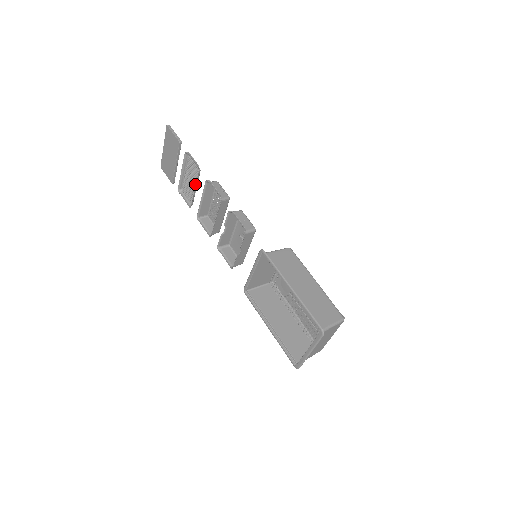
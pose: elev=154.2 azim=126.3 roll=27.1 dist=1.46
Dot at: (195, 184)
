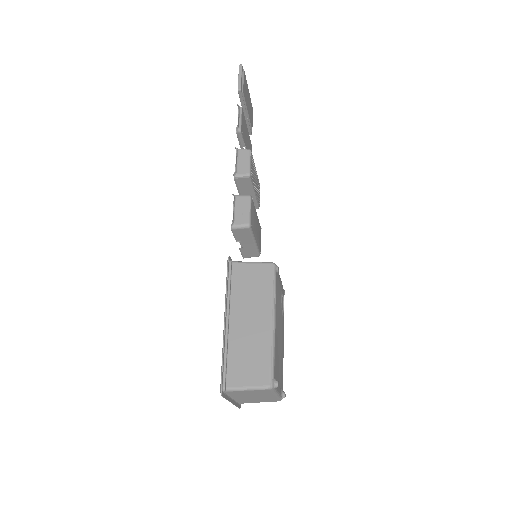
Dot at: (244, 145)
